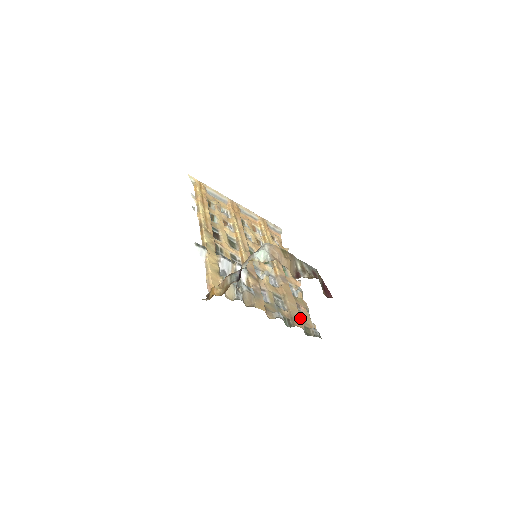
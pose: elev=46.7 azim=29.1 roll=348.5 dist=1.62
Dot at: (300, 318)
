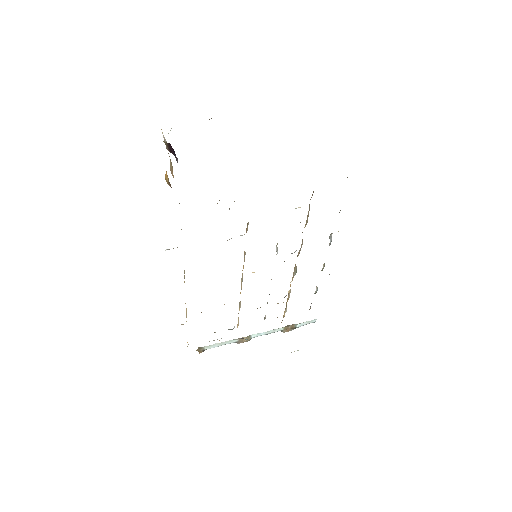
Dot at: occluded
